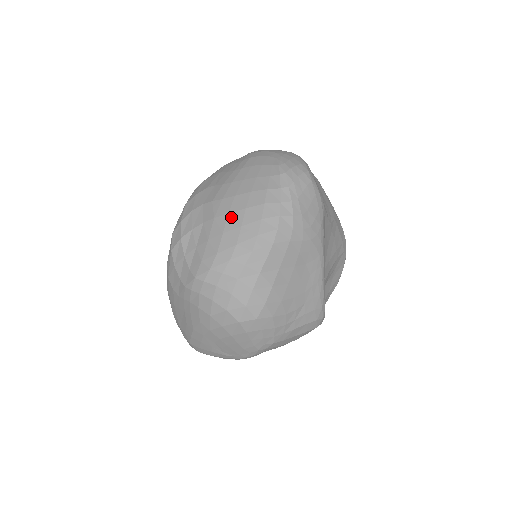
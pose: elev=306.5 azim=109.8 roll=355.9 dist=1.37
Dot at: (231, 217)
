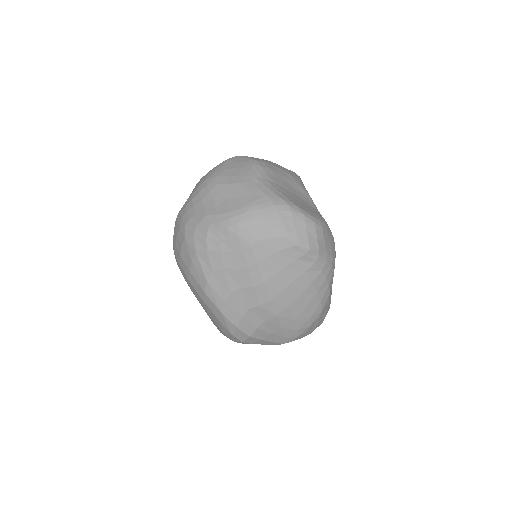
Dot at: (292, 308)
